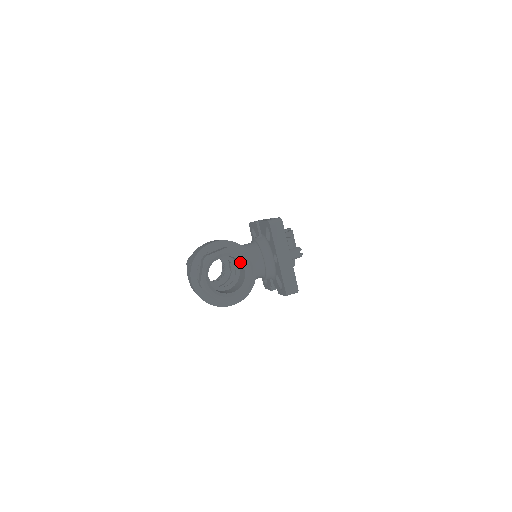
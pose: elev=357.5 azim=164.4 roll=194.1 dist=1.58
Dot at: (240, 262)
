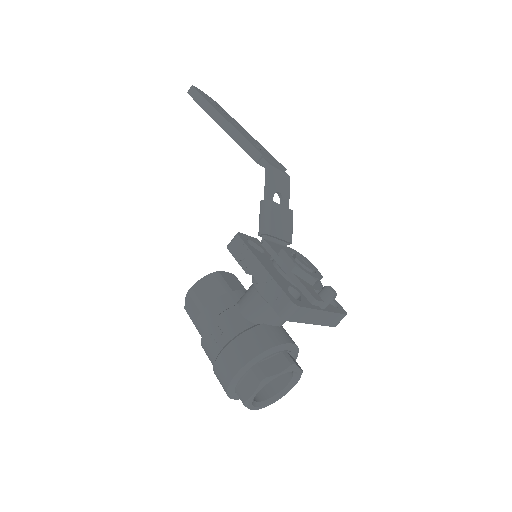
Dot at: occluded
